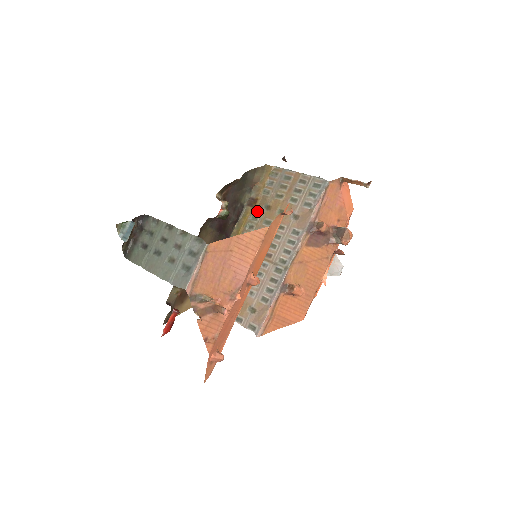
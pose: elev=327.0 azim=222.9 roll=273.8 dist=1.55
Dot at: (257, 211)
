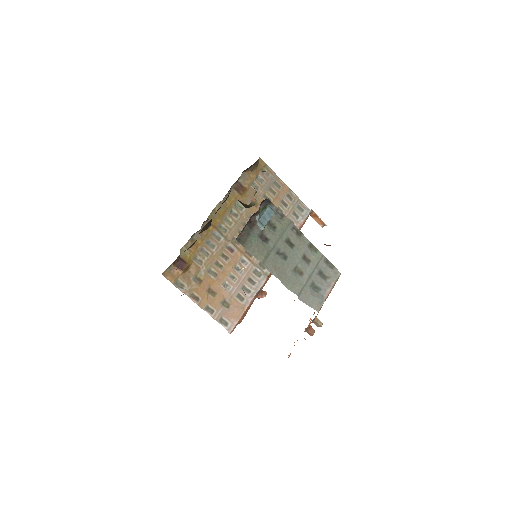
Dot at: (244, 201)
